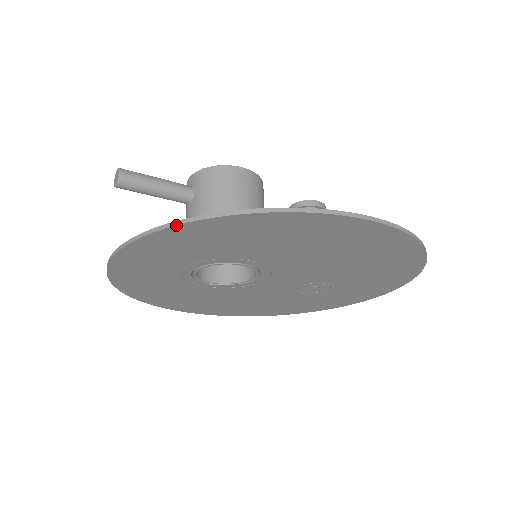
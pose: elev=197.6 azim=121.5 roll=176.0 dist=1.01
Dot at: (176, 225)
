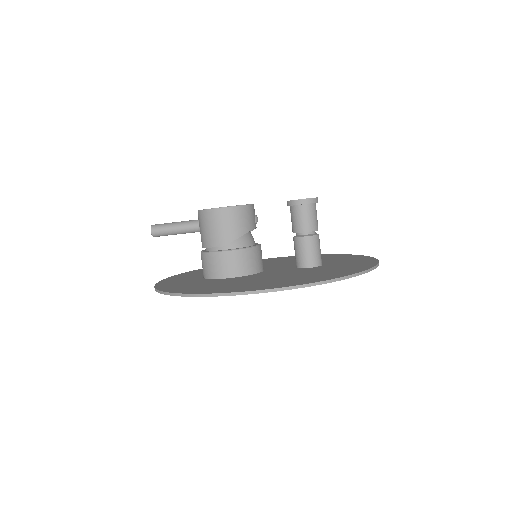
Dot at: occluded
